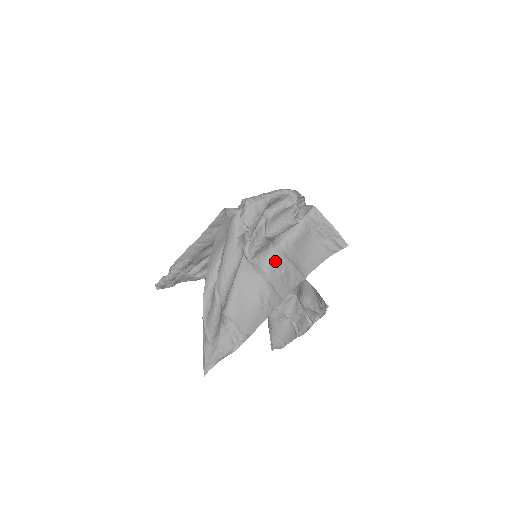
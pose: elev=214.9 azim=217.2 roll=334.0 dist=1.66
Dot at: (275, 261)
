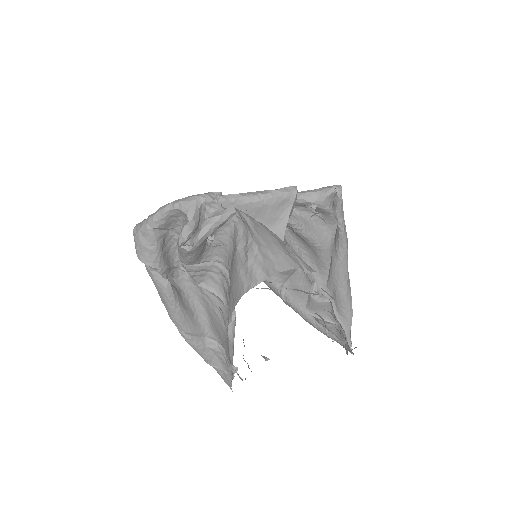
Dot at: (226, 283)
